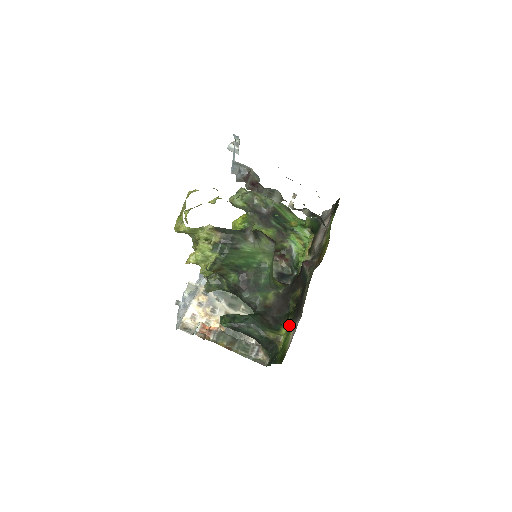
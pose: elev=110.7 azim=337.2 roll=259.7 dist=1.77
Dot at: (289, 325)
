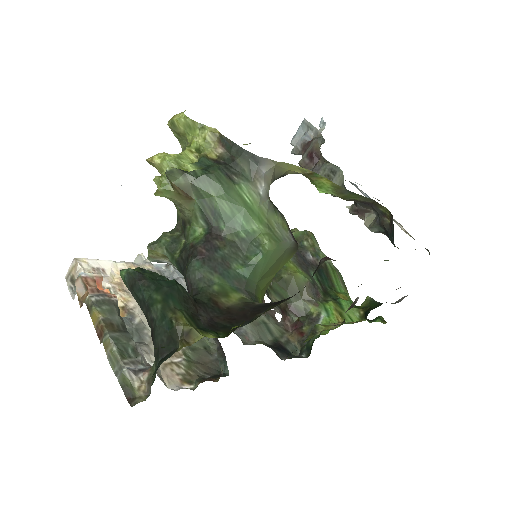
Dot at: occluded
